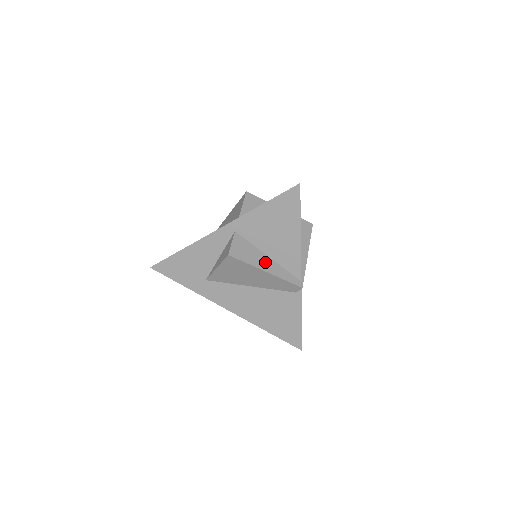
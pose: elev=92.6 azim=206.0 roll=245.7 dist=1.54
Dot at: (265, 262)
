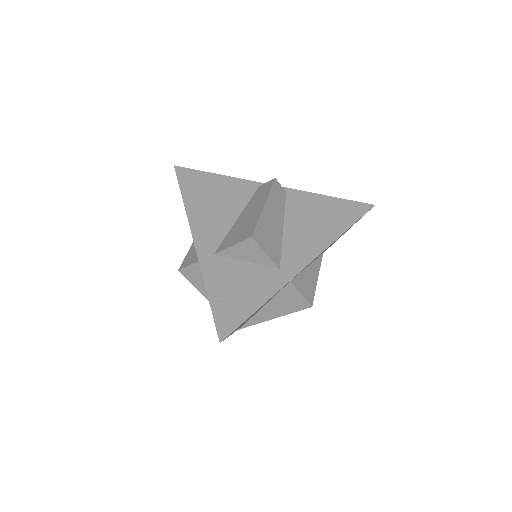
Dot at: occluded
